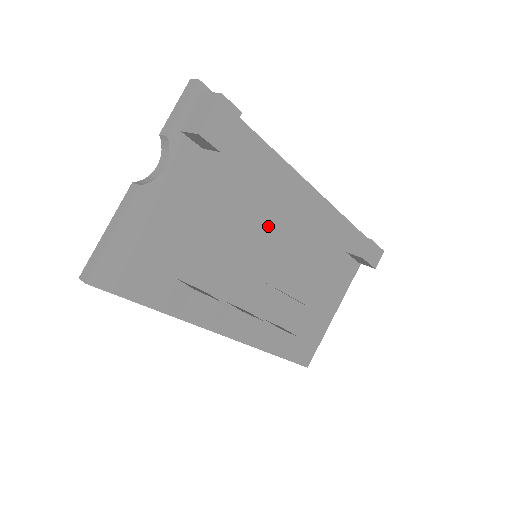
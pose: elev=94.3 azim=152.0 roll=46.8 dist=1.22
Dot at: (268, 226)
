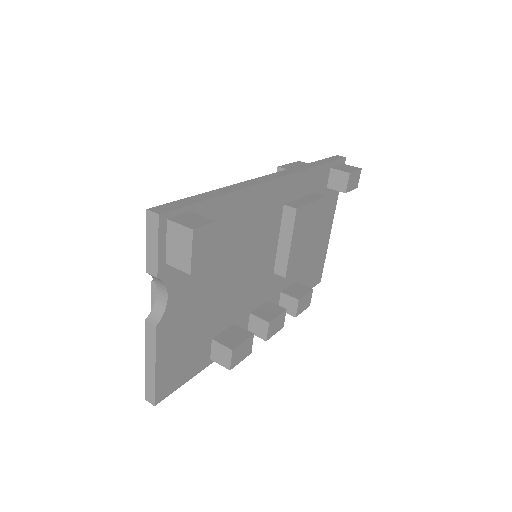
Dot at: (261, 240)
